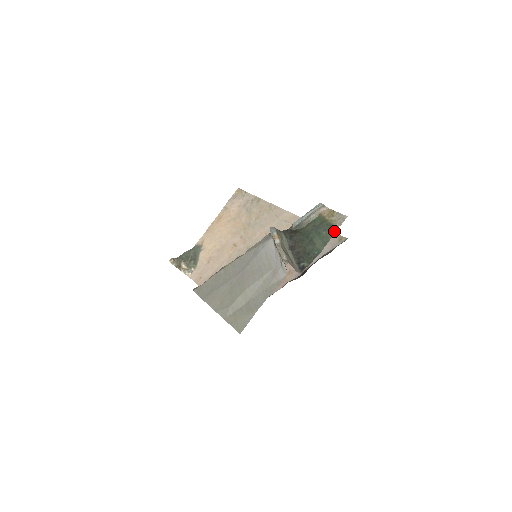
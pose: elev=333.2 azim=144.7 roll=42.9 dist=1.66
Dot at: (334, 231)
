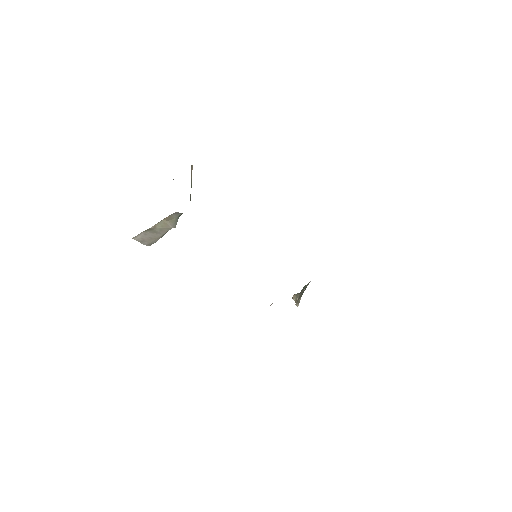
Dot at: occluded
